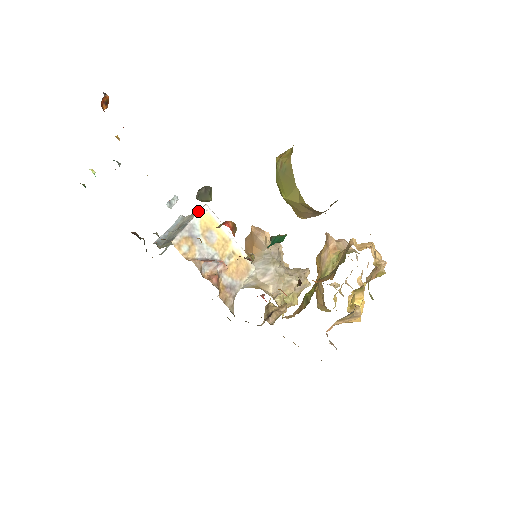
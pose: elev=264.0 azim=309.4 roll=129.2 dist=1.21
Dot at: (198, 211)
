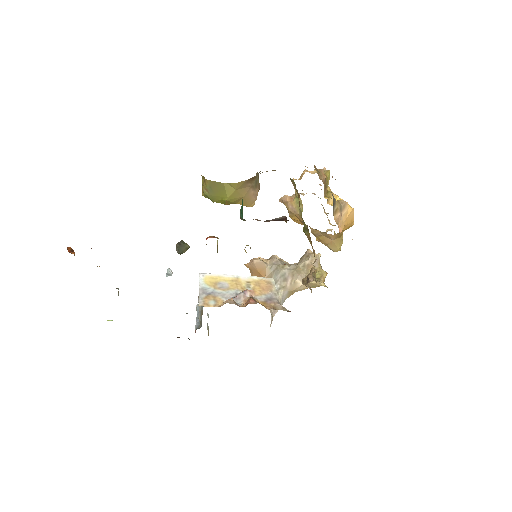
Dot at: occluded
